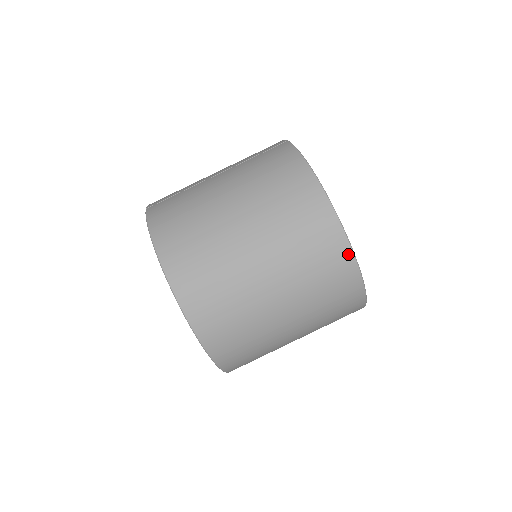
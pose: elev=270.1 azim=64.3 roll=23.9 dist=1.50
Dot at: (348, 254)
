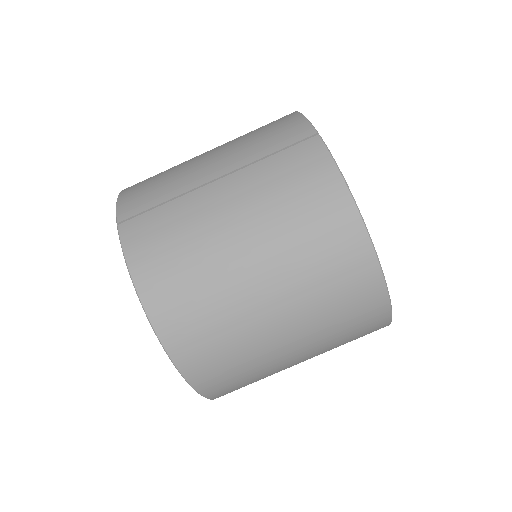
Dot at: (385, 309)
